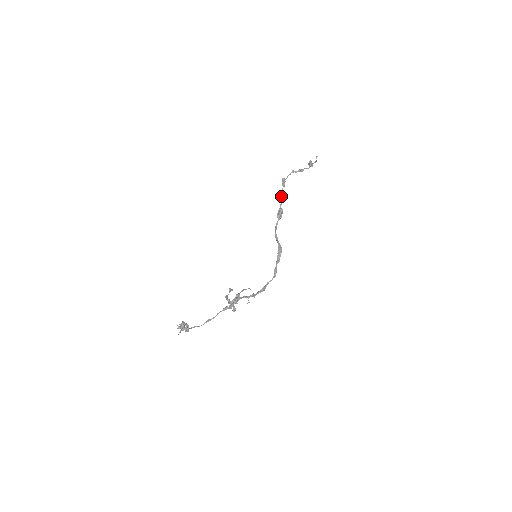
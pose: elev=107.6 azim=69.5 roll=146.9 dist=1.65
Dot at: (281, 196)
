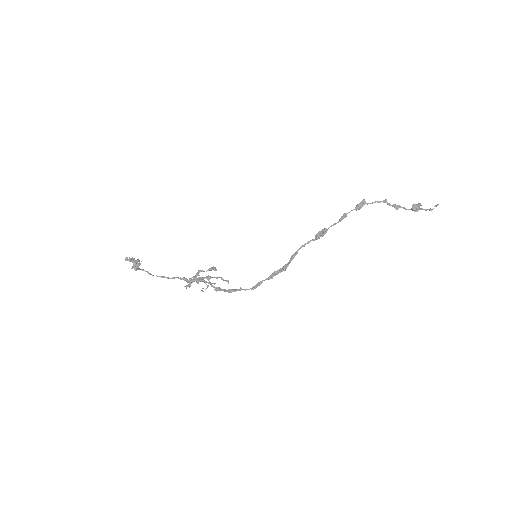
Dot at: (342, 217)
